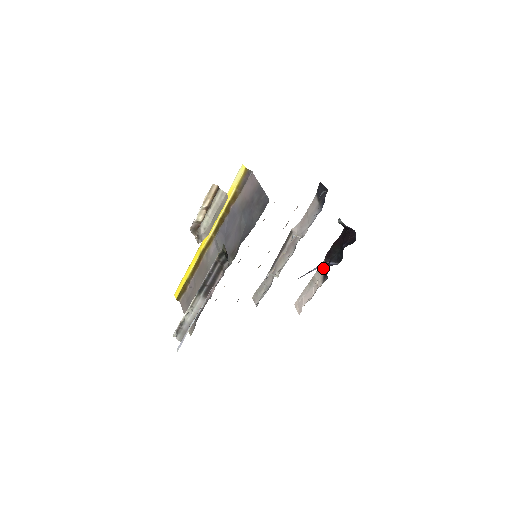
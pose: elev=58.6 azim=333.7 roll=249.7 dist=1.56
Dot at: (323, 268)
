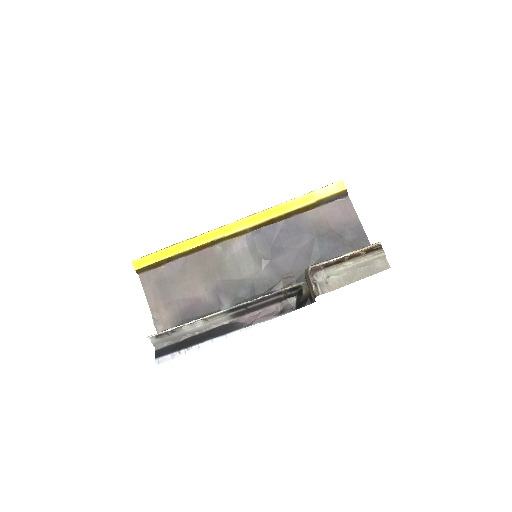
Dot at: occluded
